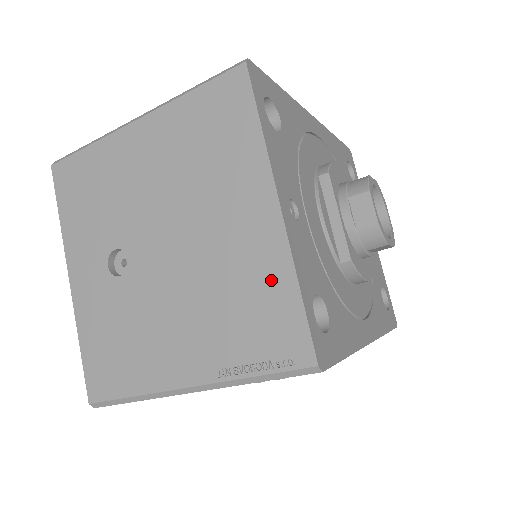
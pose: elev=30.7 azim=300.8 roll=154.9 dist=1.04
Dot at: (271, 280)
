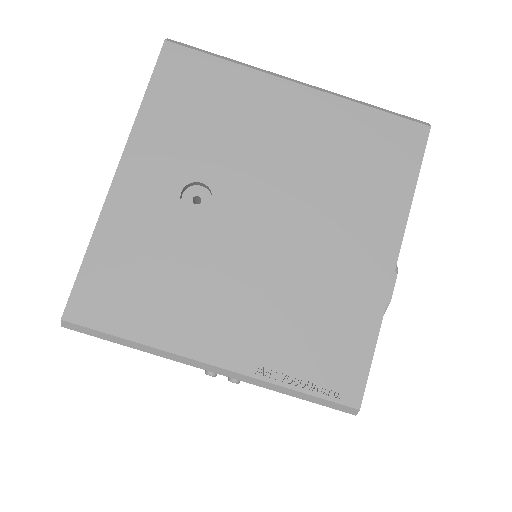
Dot at: (356, 316)
